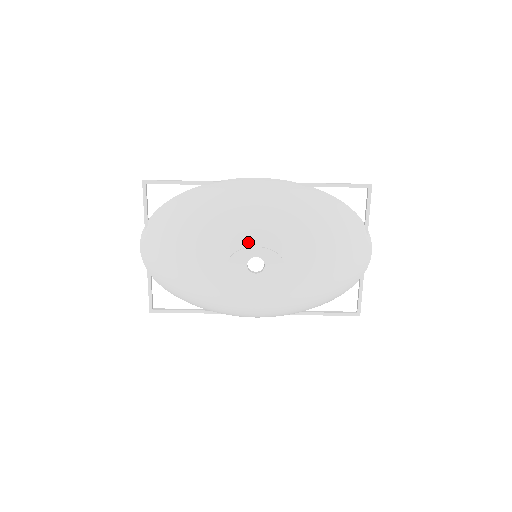
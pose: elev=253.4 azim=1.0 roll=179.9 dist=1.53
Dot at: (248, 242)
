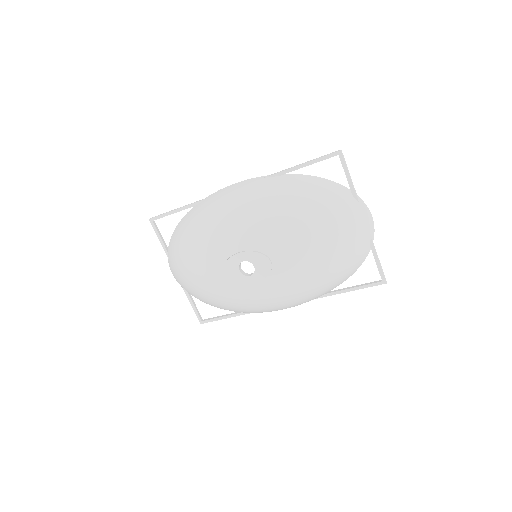
Dot at: (232, 250)
